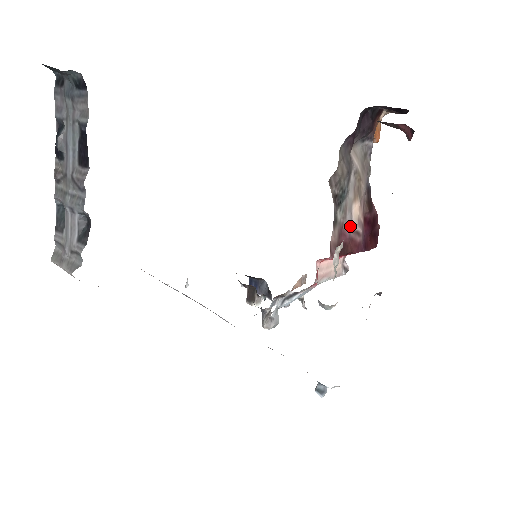
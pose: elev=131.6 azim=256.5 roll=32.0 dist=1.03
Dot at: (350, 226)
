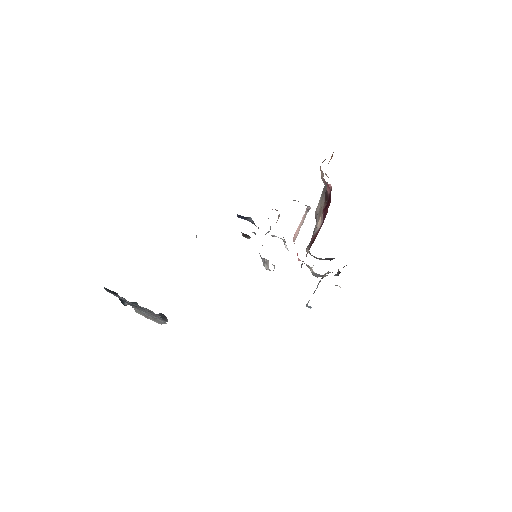
Dot at: (316, 232)
